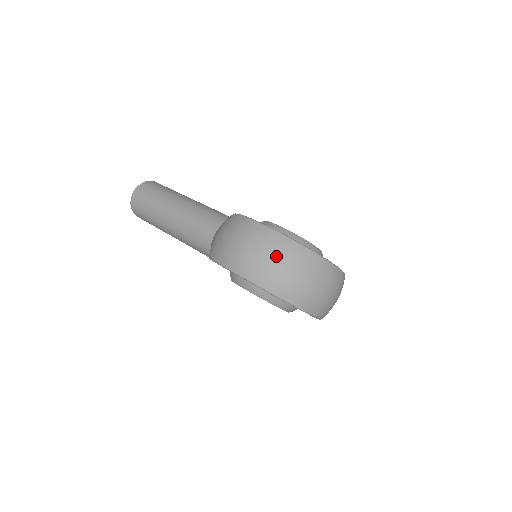
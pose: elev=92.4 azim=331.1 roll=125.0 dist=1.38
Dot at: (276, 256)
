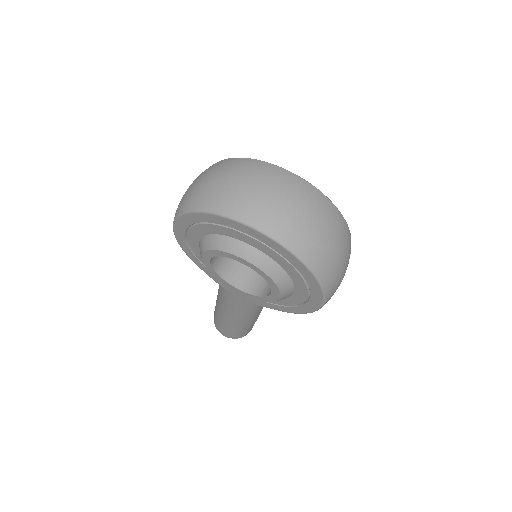
Dot at: (198, 178)
